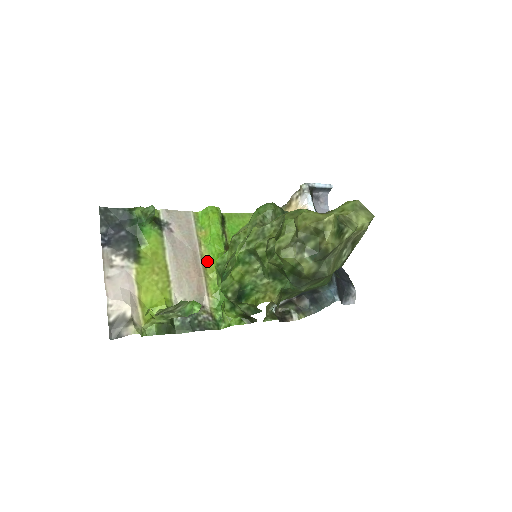
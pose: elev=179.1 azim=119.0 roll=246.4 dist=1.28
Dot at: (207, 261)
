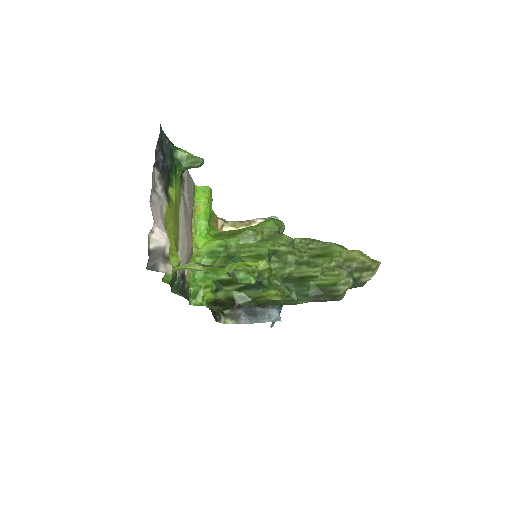
Dot at: (193, 234)
